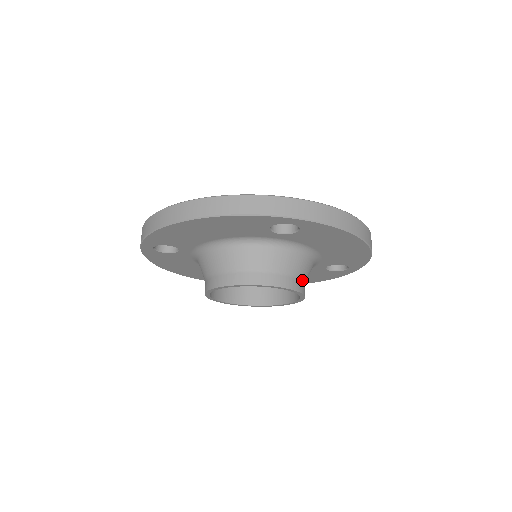
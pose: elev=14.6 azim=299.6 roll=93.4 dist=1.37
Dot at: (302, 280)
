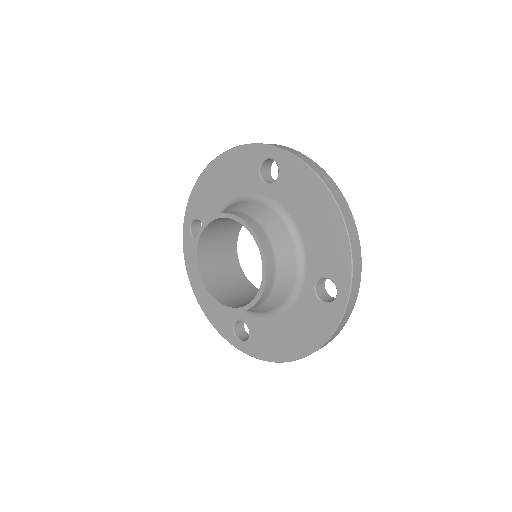
Dot at: (271, 244)
